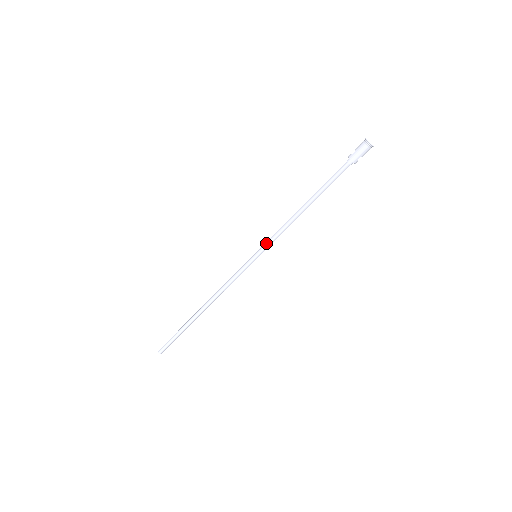
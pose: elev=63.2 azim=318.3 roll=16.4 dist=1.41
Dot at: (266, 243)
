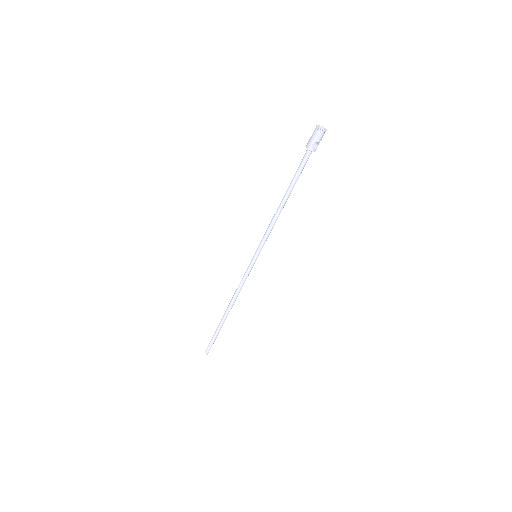
Dot at: (260, 242)
